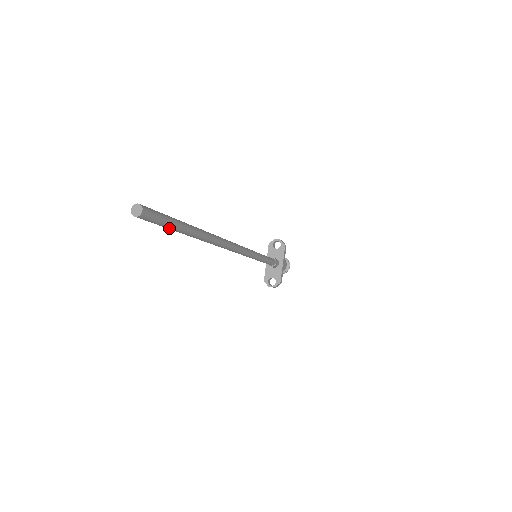
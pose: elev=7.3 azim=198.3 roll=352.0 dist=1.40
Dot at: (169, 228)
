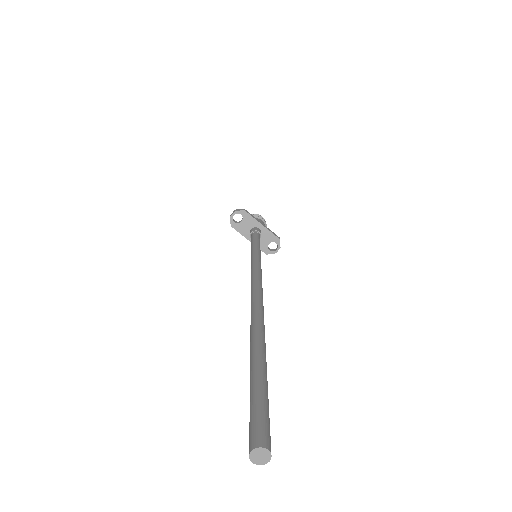
Dot at: occluded
